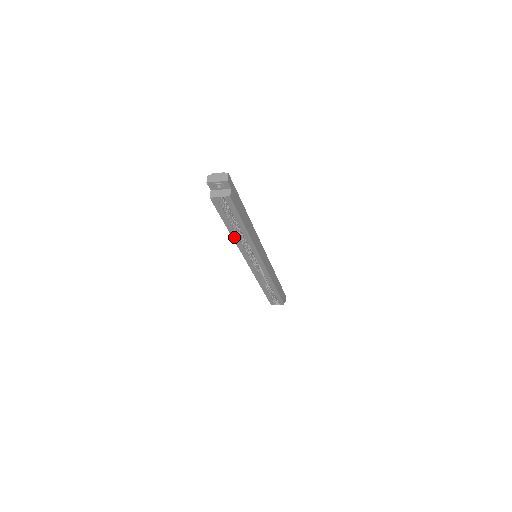
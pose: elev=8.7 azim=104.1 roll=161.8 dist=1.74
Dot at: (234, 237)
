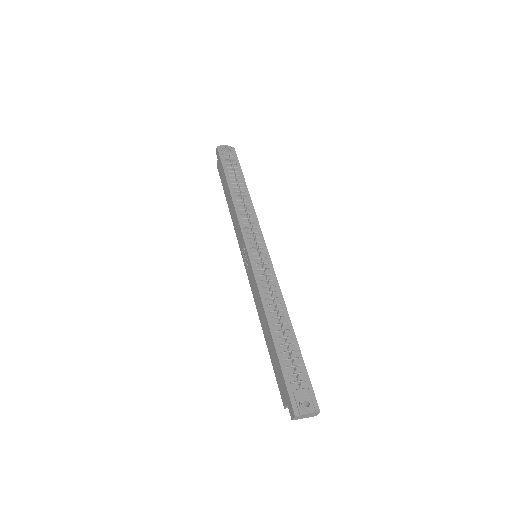
Dot at: (262, 322)
